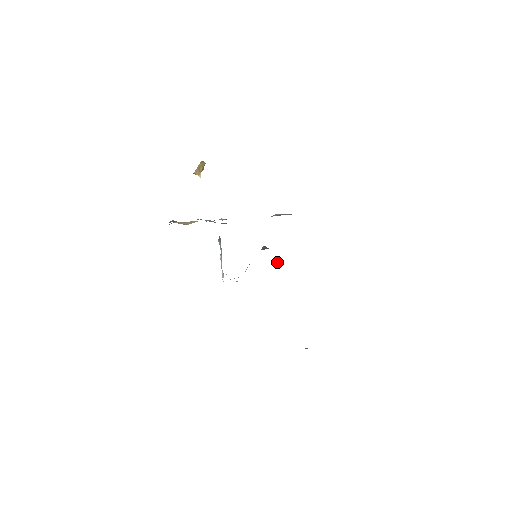
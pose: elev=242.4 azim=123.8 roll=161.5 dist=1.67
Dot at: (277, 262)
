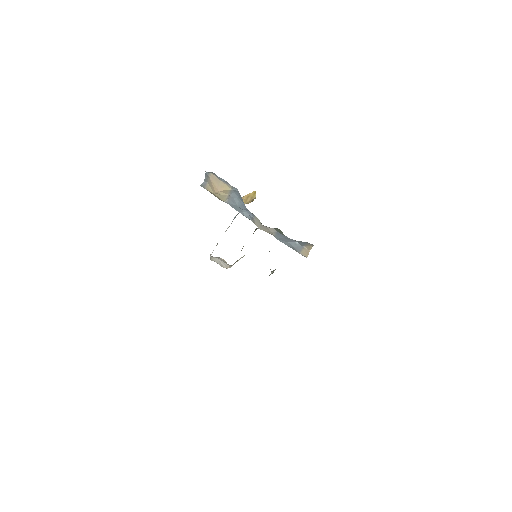
Dot at: (272, 272)
